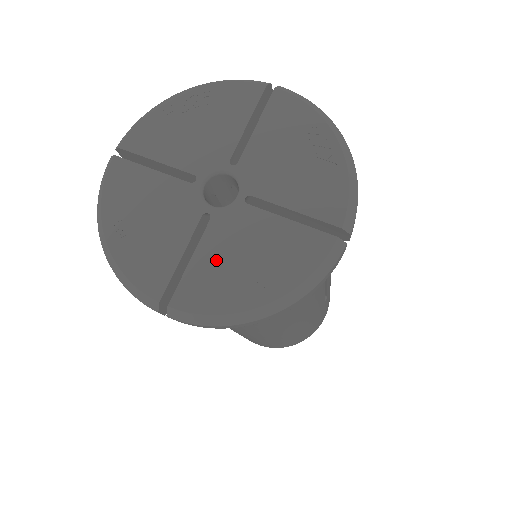
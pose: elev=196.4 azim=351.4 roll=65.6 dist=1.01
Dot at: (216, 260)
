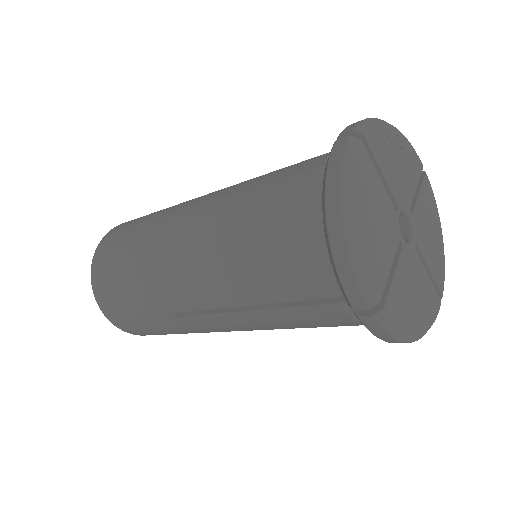
Dot at: (404, 284)
